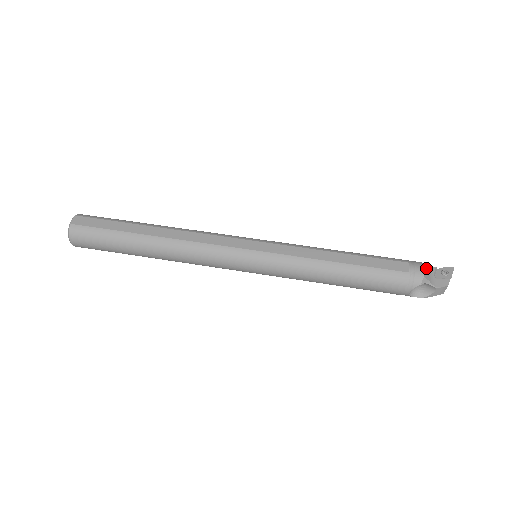
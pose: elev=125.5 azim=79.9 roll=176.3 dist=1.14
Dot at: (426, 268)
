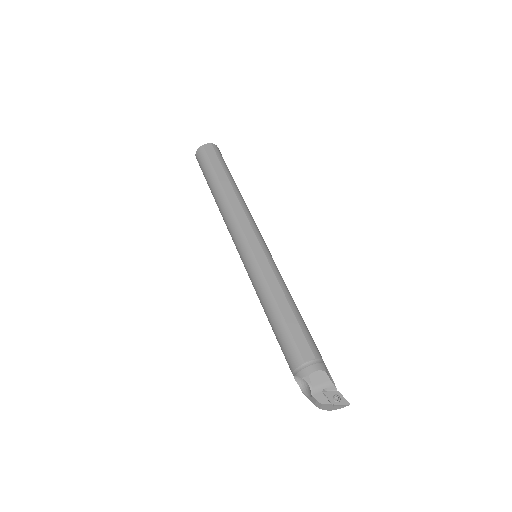
Dot at: (323, 376)
